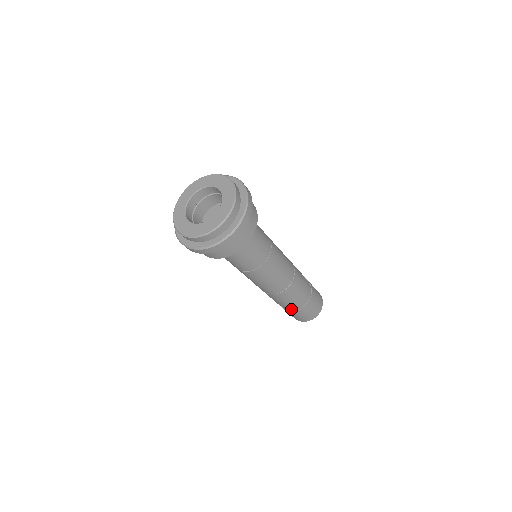
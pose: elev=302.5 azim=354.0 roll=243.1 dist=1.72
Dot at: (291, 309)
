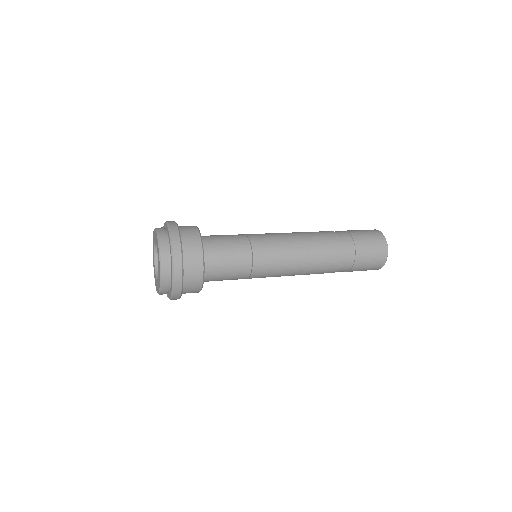
Dot at: (343, 271)
